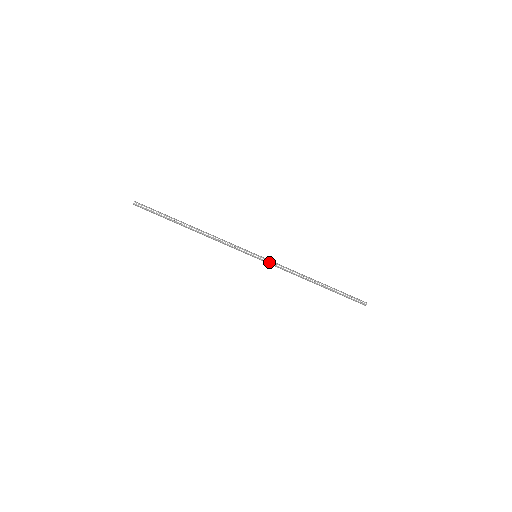
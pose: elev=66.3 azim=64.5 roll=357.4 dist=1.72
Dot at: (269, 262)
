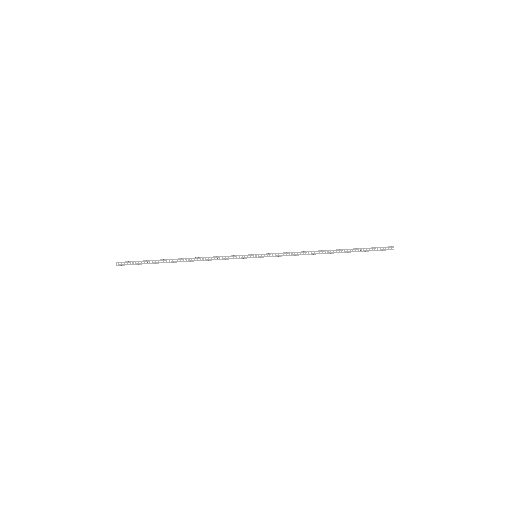
Dot at: (272, 256)
